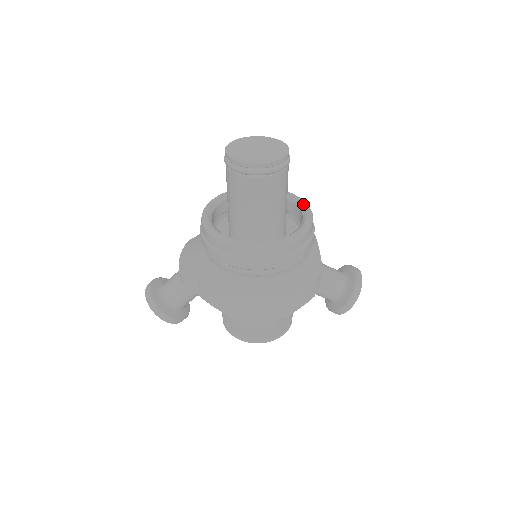
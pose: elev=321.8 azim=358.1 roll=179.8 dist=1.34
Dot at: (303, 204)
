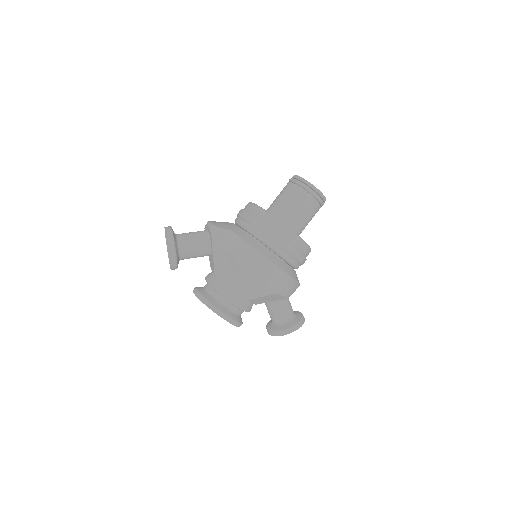
Dot at: occluded
